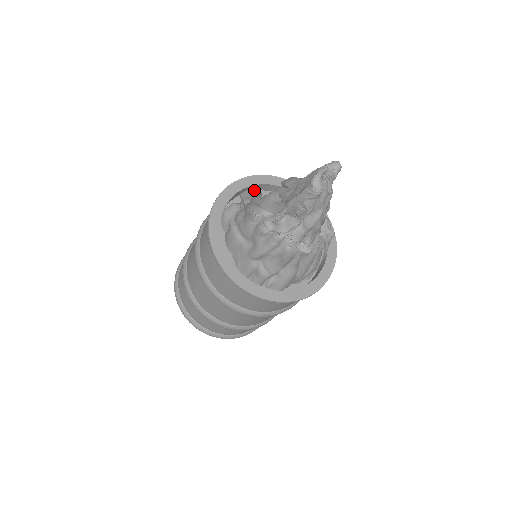
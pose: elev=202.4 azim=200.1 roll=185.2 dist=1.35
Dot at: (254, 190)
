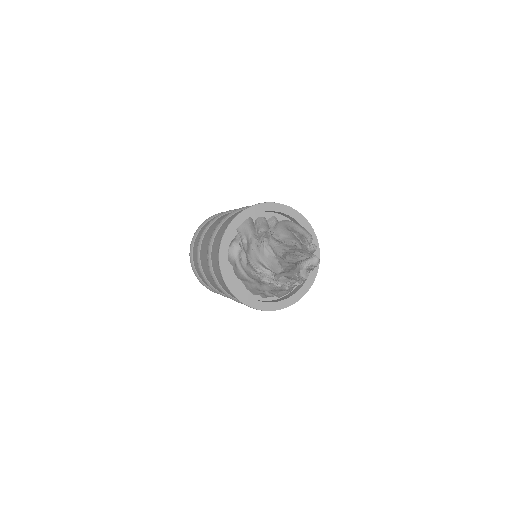
Dot at: (247, 226)
